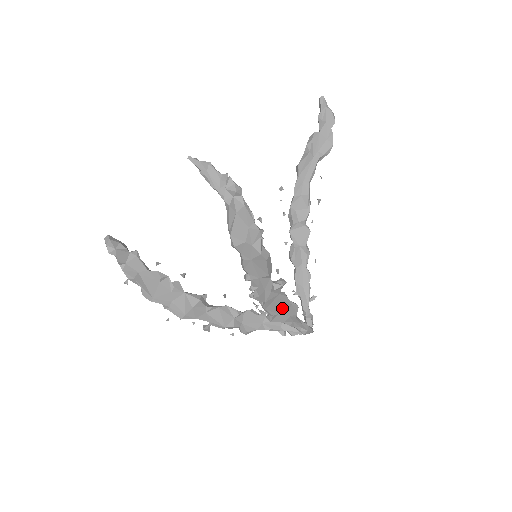
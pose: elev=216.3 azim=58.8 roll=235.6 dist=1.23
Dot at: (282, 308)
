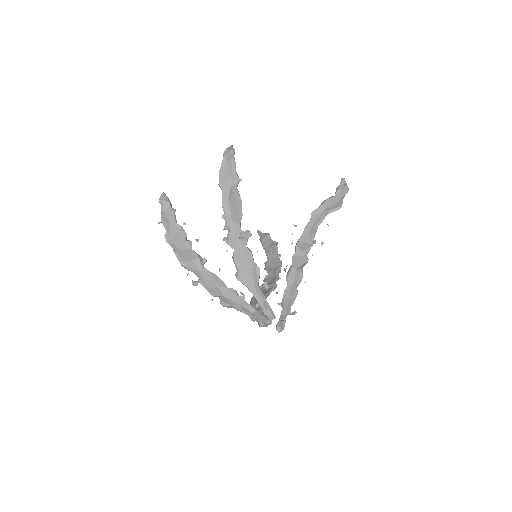
Dot at: (248, 267)
